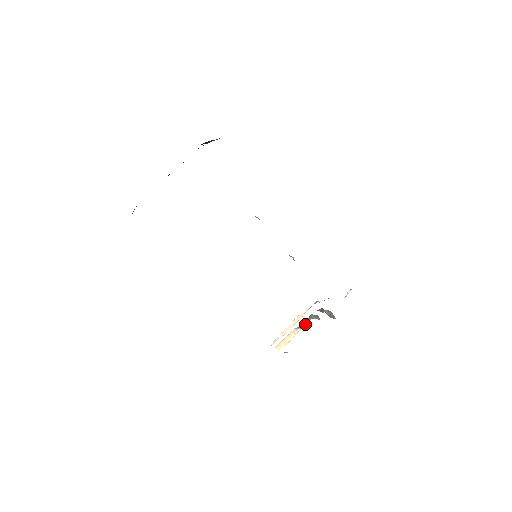
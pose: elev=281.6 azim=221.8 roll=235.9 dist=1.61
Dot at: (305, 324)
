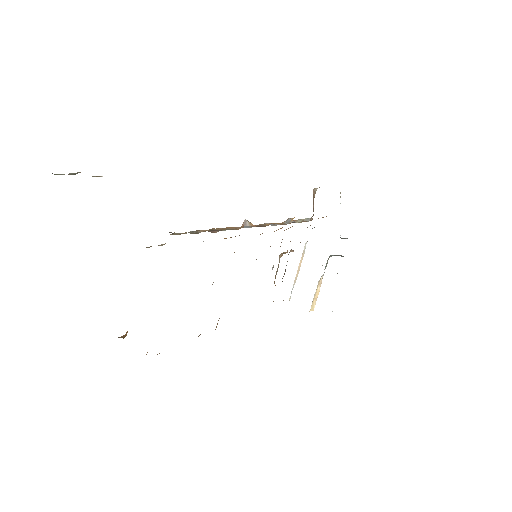
Dot at: (325, 268)
